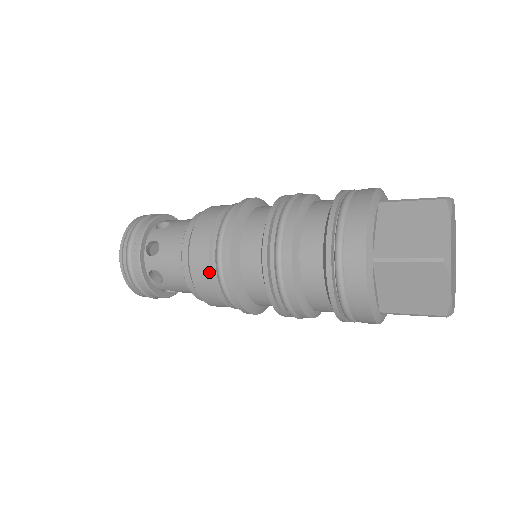
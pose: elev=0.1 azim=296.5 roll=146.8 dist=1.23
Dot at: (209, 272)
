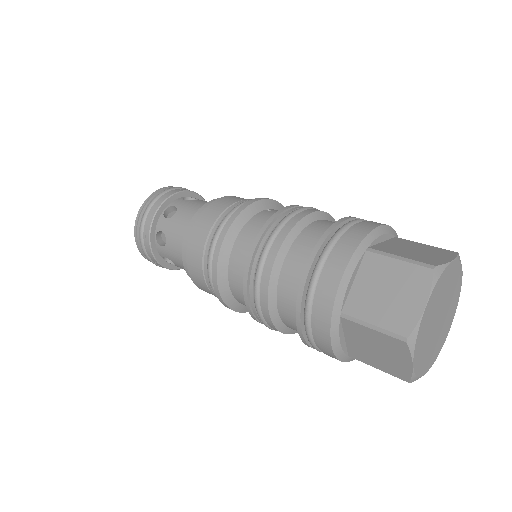
Dot at: occluded
